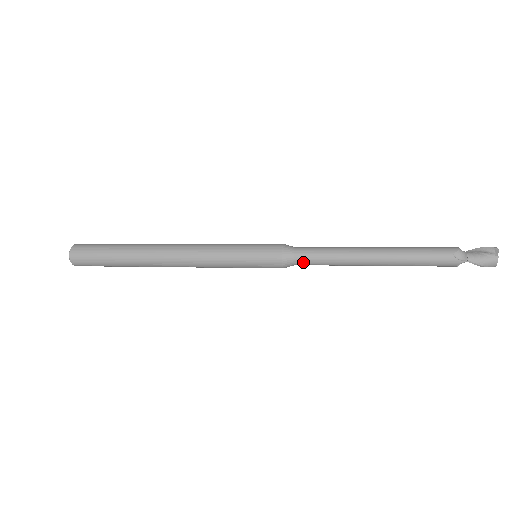
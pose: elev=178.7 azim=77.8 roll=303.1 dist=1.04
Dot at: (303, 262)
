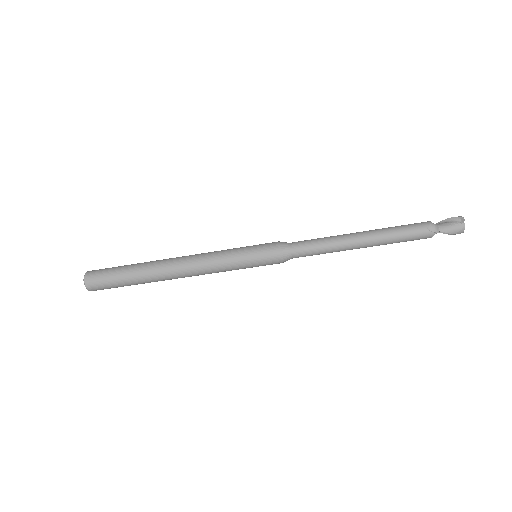
Dot at: (299, 255)
